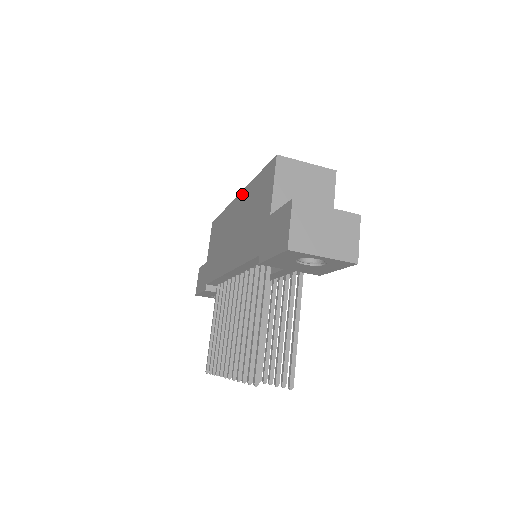
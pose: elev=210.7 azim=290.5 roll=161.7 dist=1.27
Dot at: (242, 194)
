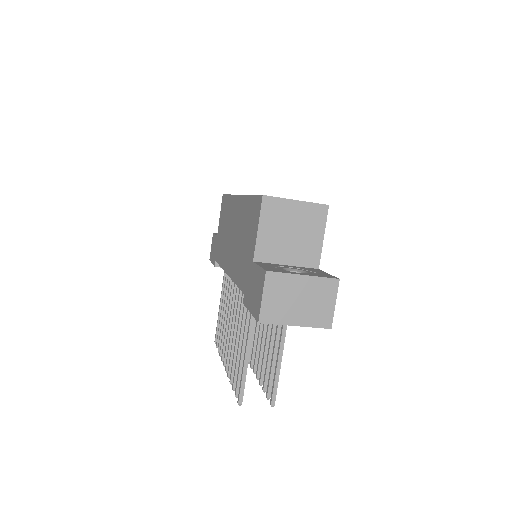
Dot at: (240, 199)
